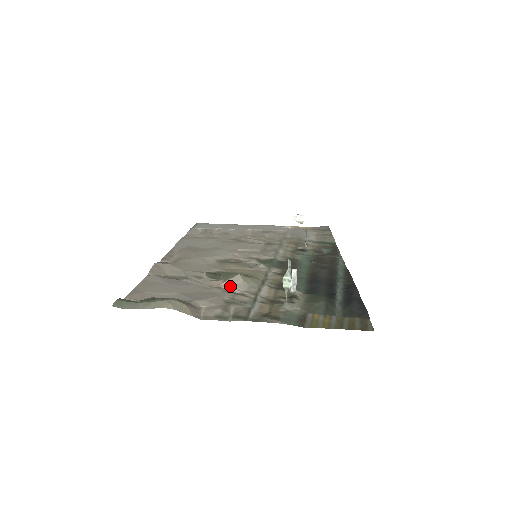
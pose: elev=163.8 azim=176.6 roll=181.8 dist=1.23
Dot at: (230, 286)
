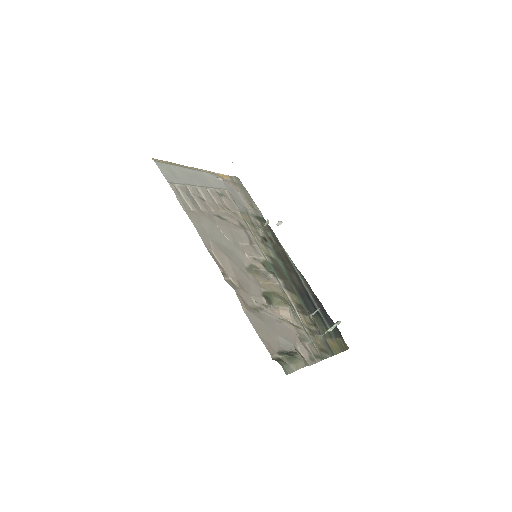
Dot at: (288, 317)
